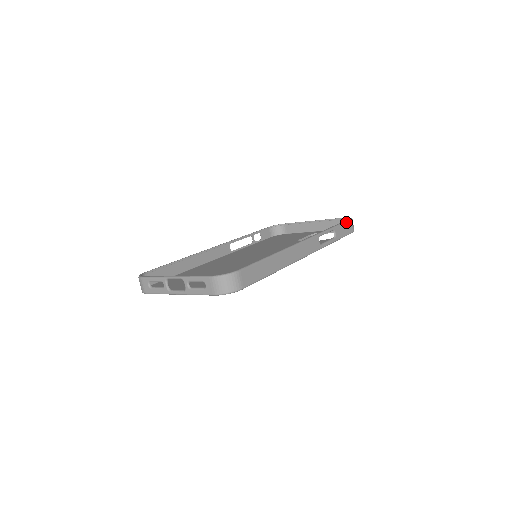
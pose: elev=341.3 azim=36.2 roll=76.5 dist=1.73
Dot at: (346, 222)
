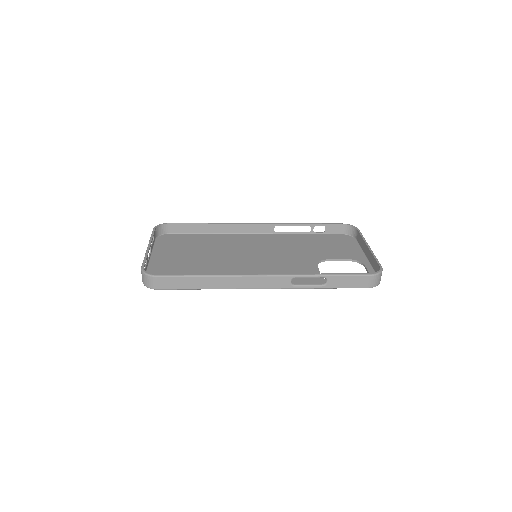
Dot at: (357, 276)
